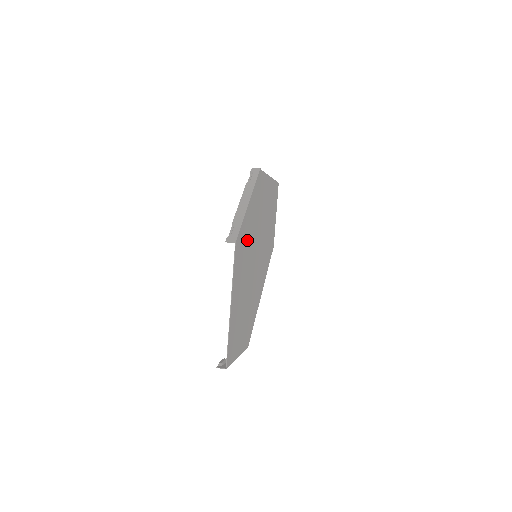
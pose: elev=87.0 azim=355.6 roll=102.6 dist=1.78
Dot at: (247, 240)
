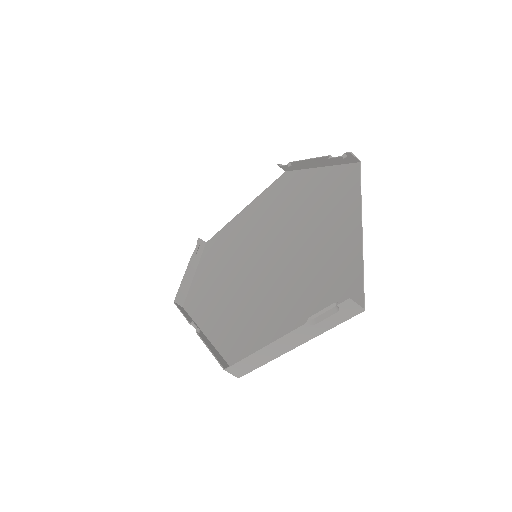
Dot at: (308, 201)
